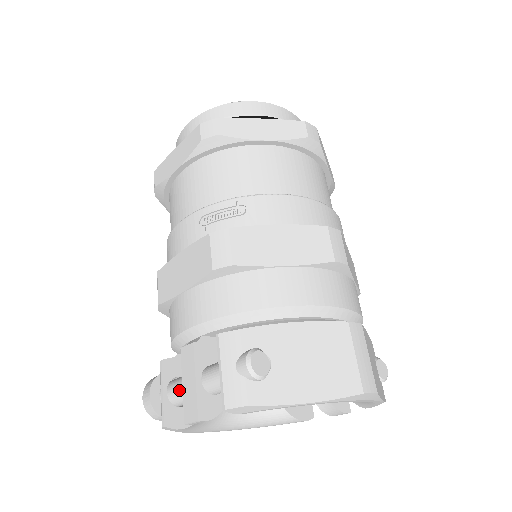
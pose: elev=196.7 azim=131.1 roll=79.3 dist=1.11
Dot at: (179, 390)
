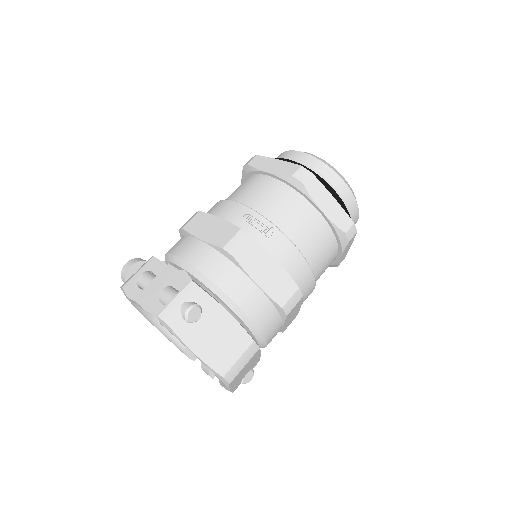
Dot at: (147, 281)
